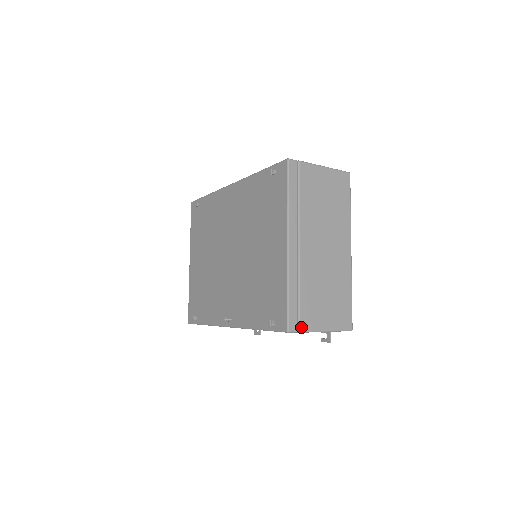
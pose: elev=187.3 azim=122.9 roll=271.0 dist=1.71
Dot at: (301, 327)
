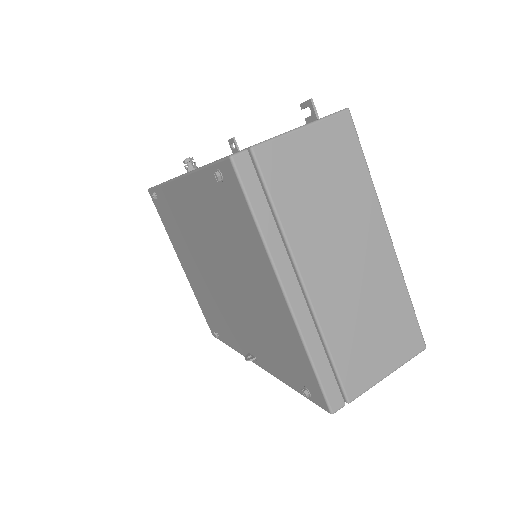
Dot at: (349, 396)
